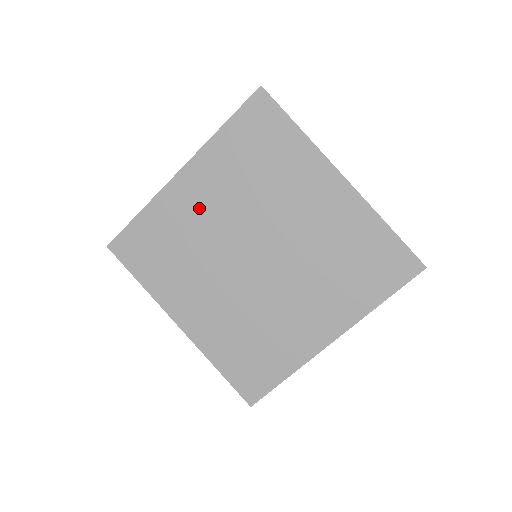
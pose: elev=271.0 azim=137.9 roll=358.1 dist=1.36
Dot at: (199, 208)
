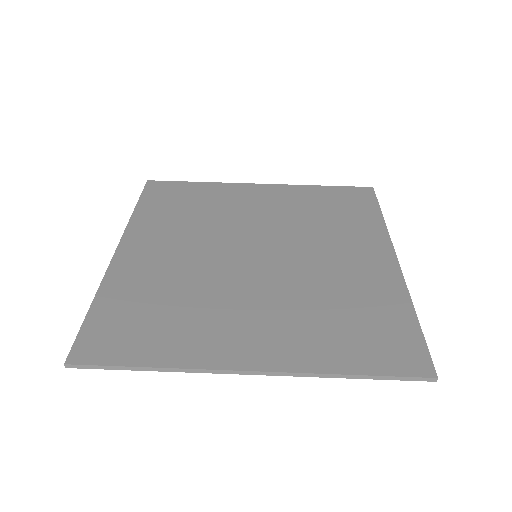
Dot at: (163, 259)
